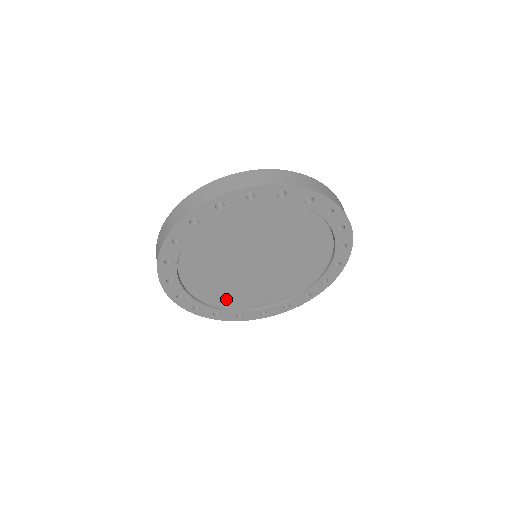
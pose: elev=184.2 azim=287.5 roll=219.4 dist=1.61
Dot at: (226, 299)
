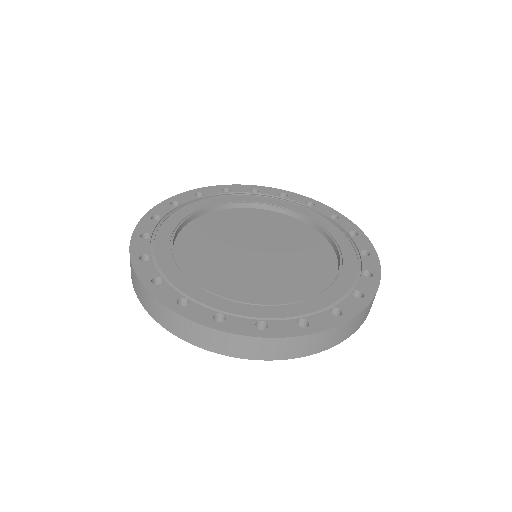
Dot at: occluded
